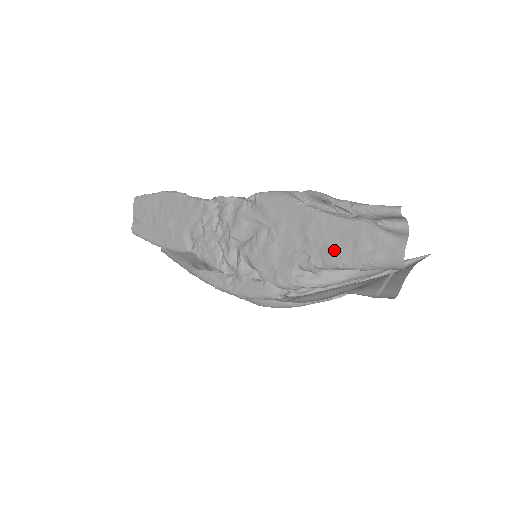
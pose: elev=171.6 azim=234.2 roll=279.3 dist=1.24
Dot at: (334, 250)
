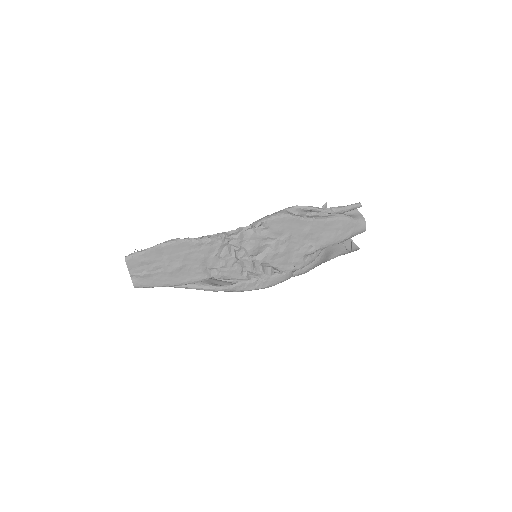
Dot at: (328, 238)
